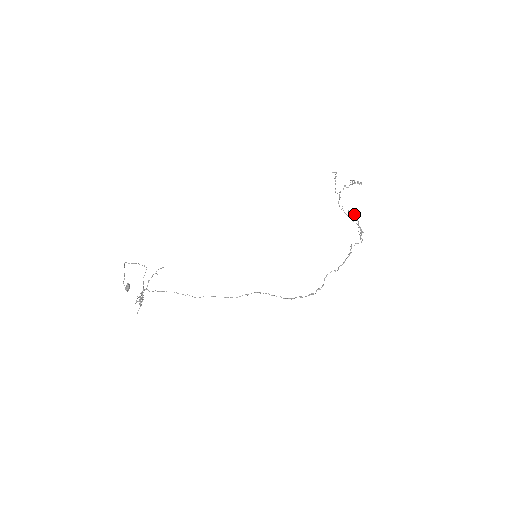
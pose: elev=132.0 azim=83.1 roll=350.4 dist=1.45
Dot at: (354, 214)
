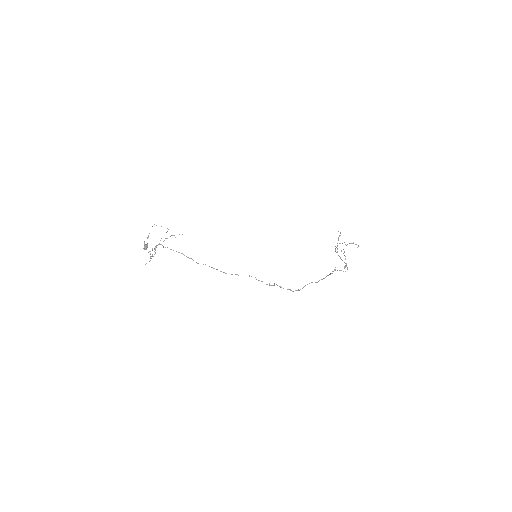
Dot at: (344, 251)
